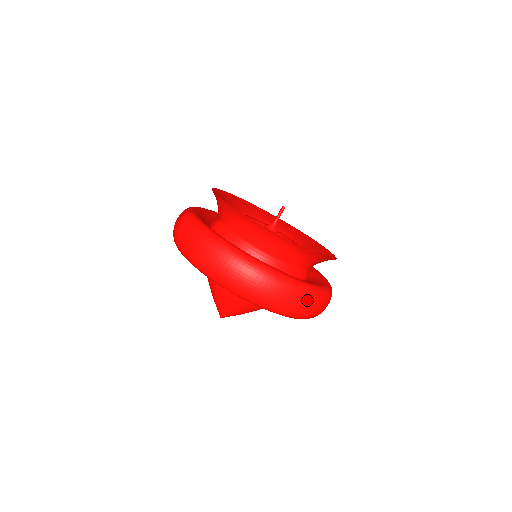
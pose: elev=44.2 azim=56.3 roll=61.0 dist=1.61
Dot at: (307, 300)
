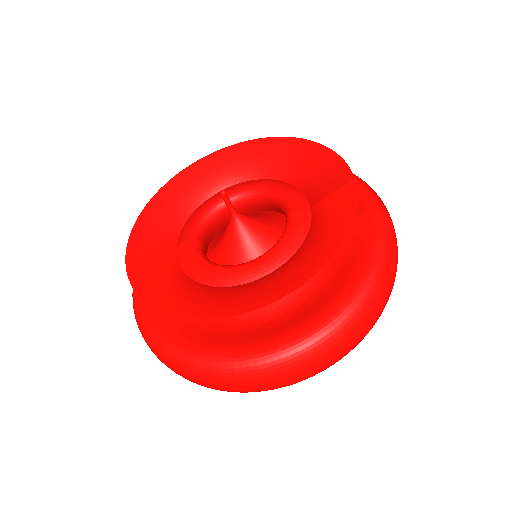
Dot at: (314, 362)
